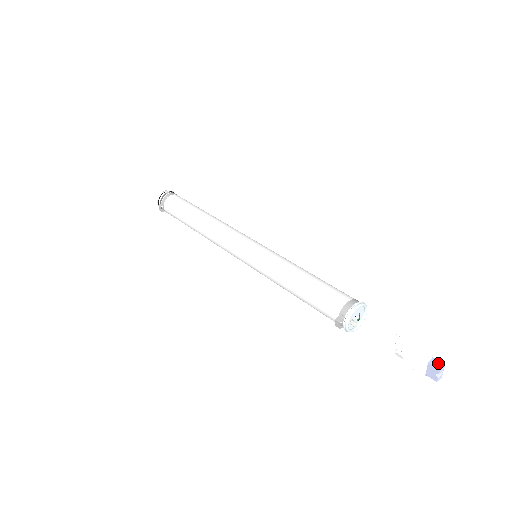
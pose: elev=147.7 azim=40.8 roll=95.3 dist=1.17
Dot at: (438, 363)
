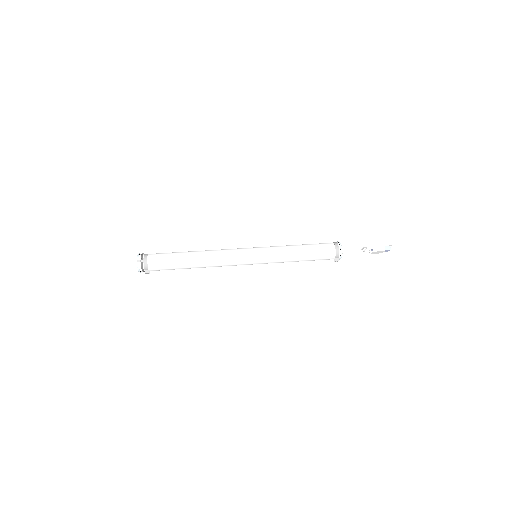
Dot at: (388, 248)
